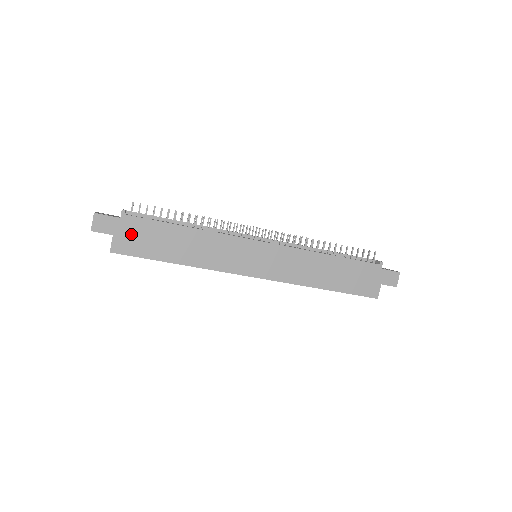
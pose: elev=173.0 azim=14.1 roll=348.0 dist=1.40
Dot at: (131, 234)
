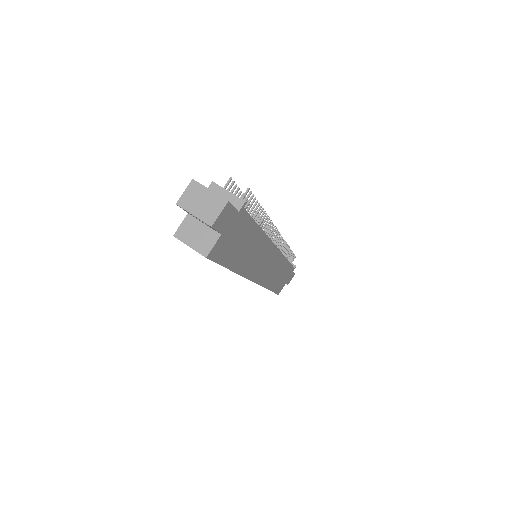
Dot at: (232, 234)
